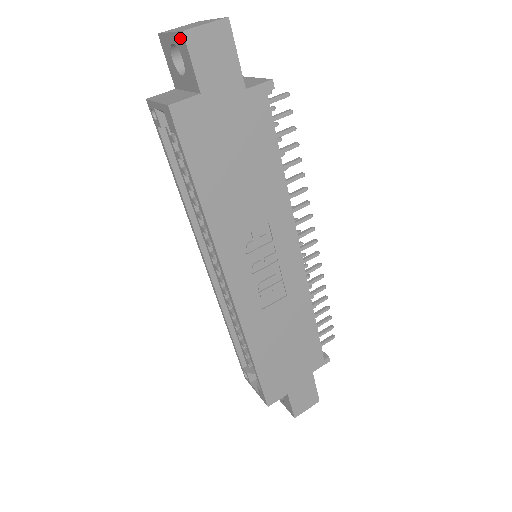
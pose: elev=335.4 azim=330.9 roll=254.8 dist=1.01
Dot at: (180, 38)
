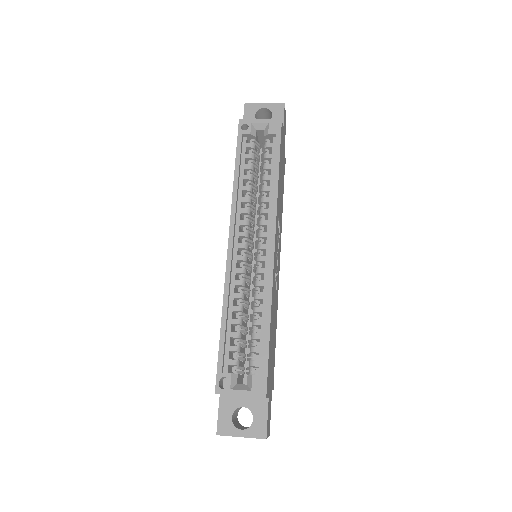
Dot at: (279, 106)
